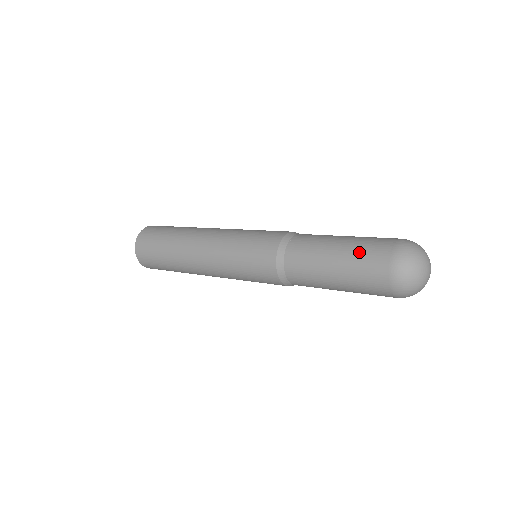
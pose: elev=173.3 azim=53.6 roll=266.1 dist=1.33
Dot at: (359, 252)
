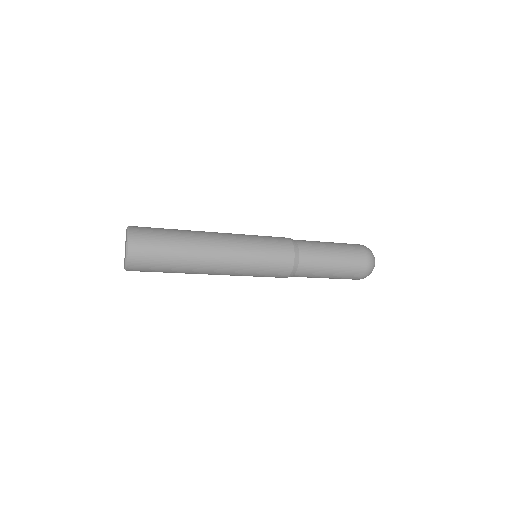
Dot at: (348, 253)
